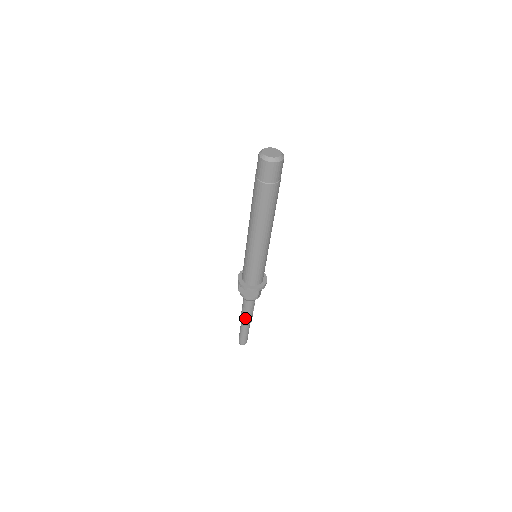
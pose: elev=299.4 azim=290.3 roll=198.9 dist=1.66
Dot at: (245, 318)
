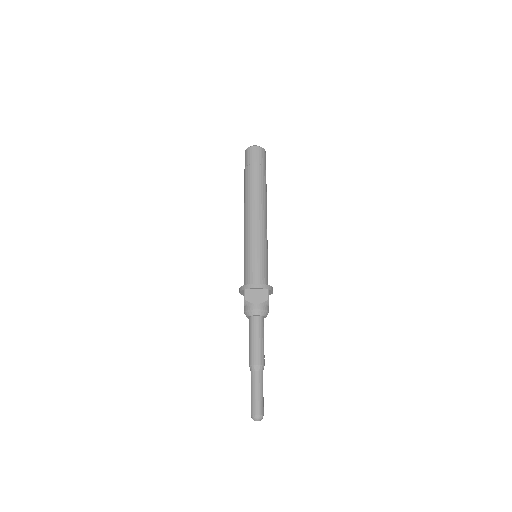
Dot at: (257, 352)
